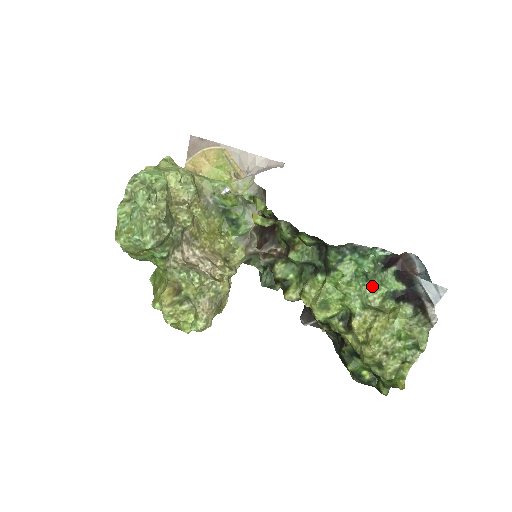
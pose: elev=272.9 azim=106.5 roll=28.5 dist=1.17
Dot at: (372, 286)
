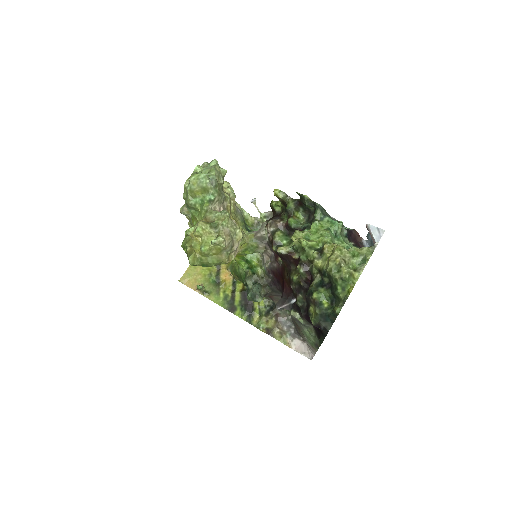
Dot at: (339, 240)
